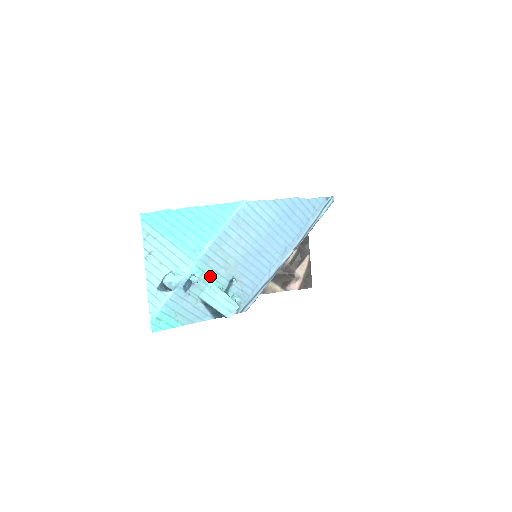
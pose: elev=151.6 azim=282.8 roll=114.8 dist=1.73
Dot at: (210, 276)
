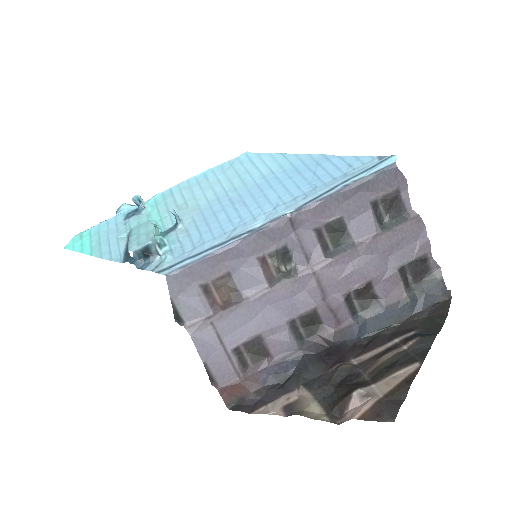
Dot at: (159, 212)
